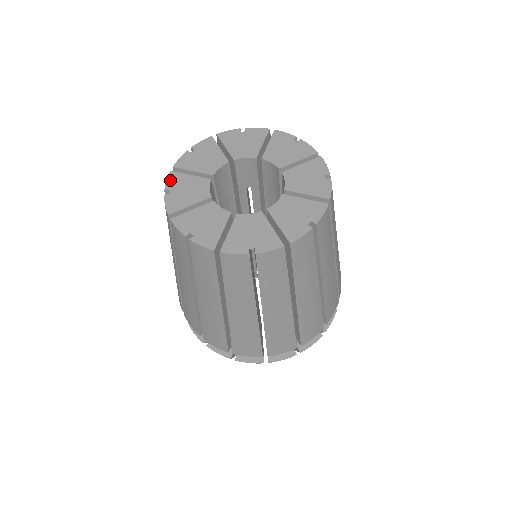
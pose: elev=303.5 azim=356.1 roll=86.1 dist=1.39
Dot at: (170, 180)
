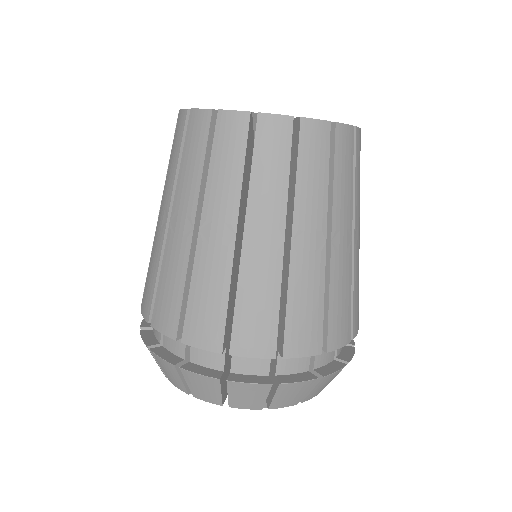
Dot at: occluded
